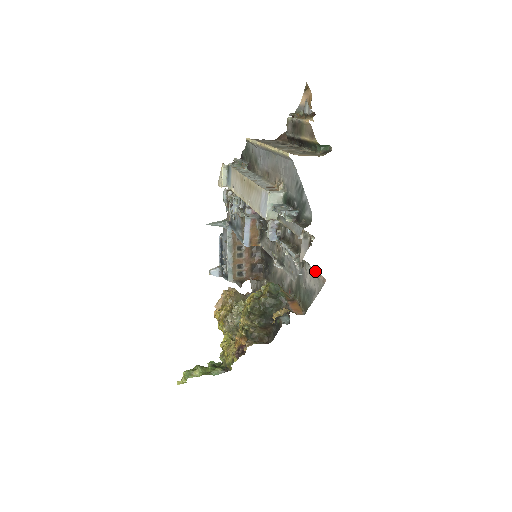
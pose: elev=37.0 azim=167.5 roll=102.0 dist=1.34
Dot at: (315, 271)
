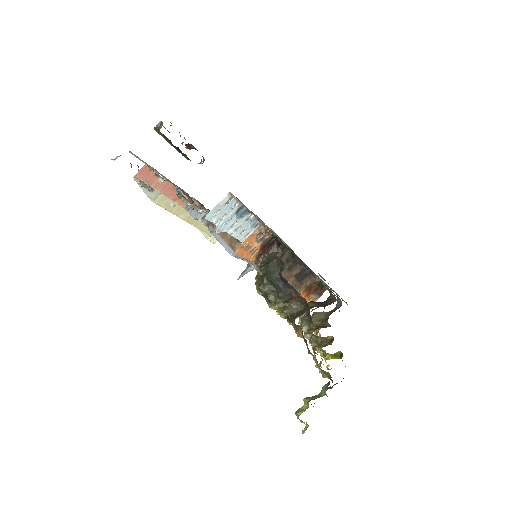
Dot at: (240, 202)
